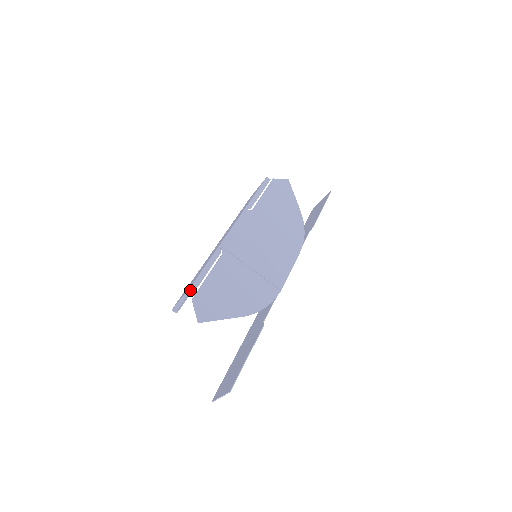
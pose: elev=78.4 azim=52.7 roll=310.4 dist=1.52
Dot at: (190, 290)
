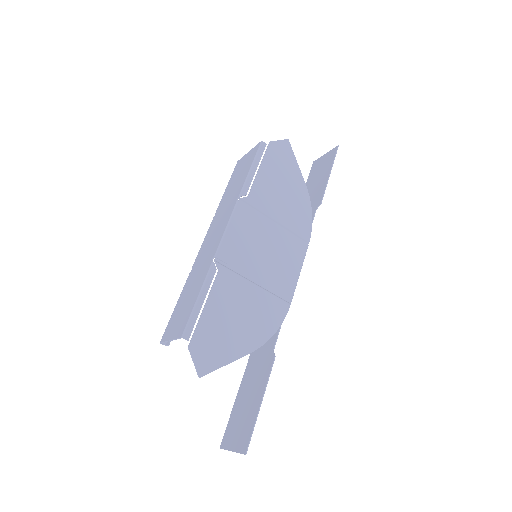
Dot at: (184, 336)
